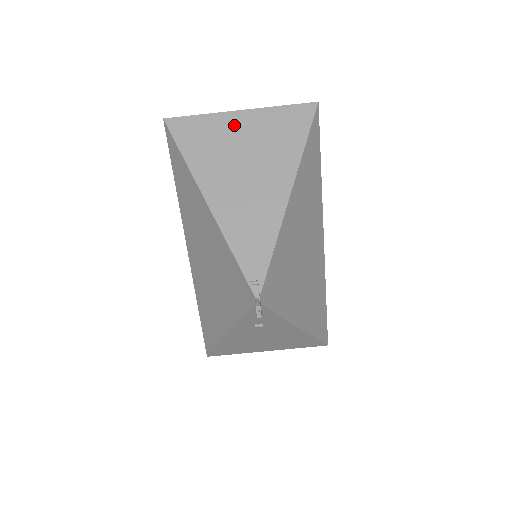
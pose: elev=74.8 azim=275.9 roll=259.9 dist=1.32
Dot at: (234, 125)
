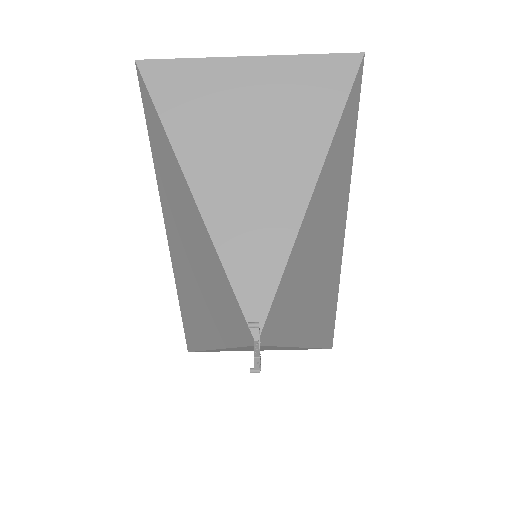
Dot at: (239, 79)
